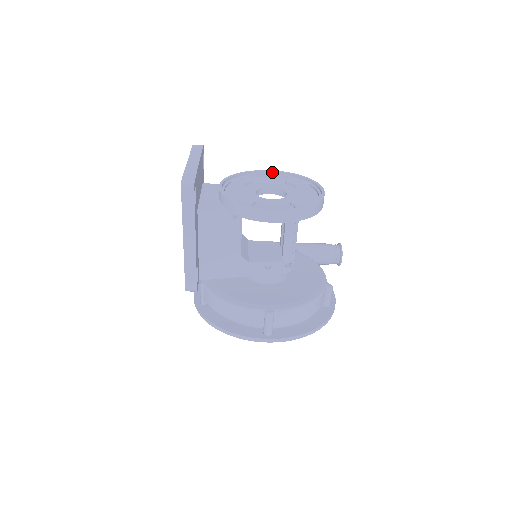
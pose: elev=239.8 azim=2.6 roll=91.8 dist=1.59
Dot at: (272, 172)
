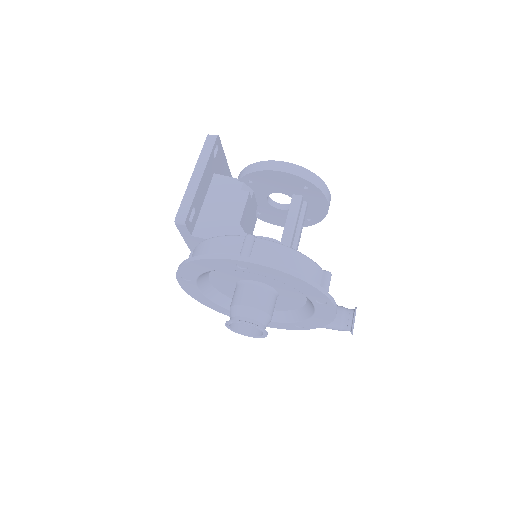
Dot at: occluded
